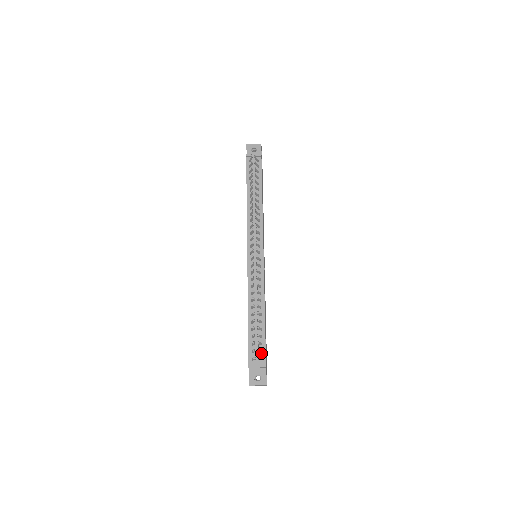
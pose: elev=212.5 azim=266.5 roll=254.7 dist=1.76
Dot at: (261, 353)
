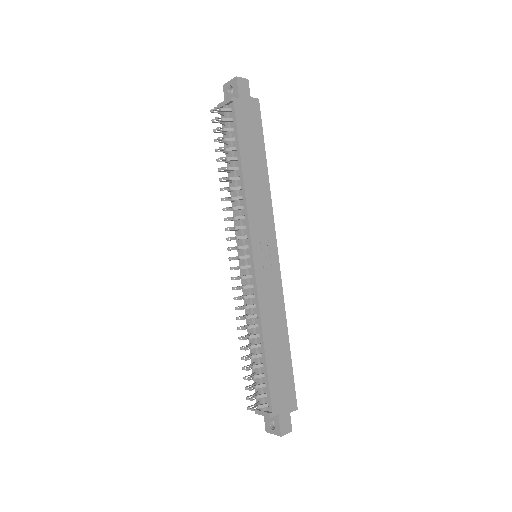
Dot at: (266, 397)
